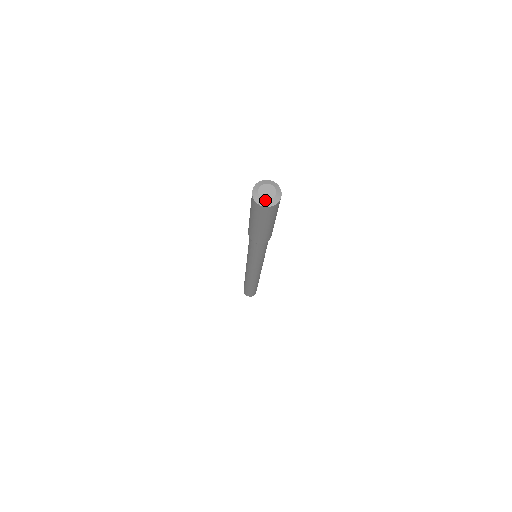
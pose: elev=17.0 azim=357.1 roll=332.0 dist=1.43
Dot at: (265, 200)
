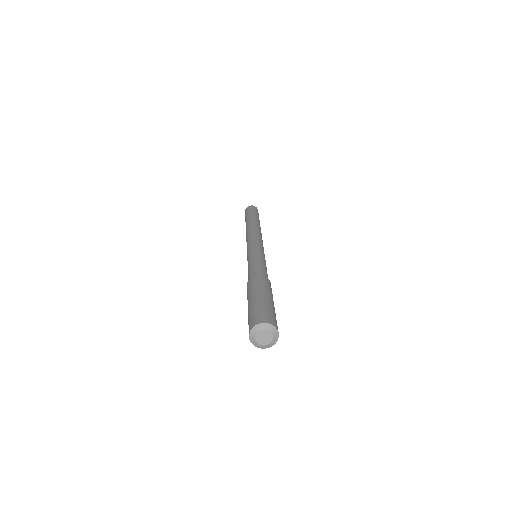
Dot at: (265, 345)
